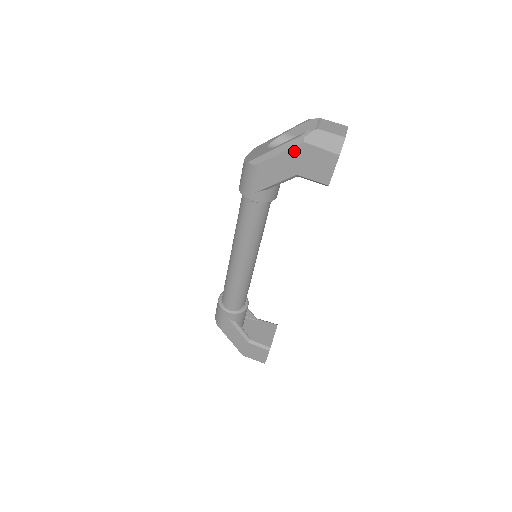
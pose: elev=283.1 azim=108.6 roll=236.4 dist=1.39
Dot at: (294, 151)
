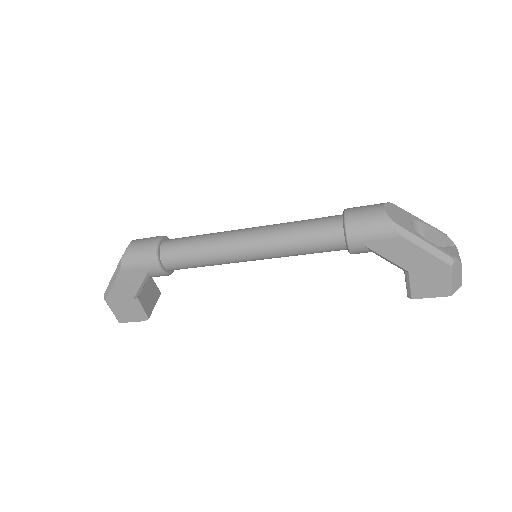
Dot at: (436, 261)
